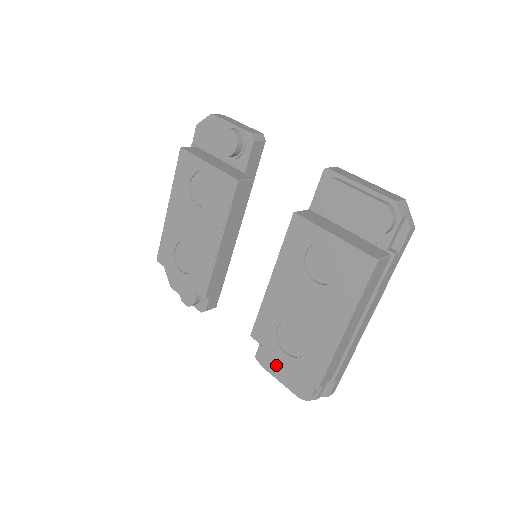
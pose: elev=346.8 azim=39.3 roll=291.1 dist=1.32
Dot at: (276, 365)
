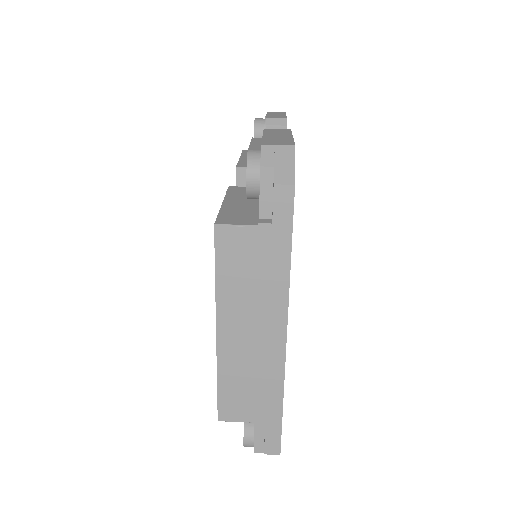
Dot at: occluded
